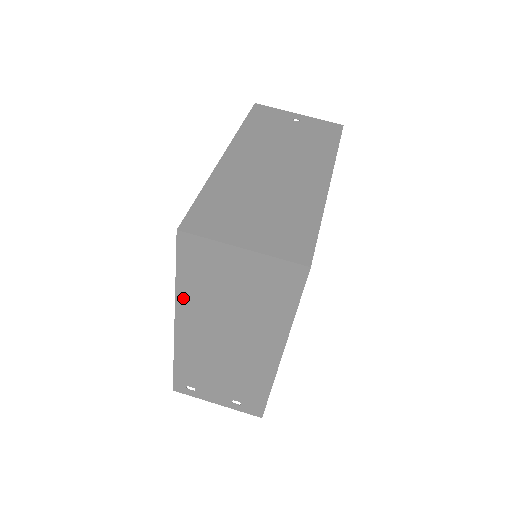
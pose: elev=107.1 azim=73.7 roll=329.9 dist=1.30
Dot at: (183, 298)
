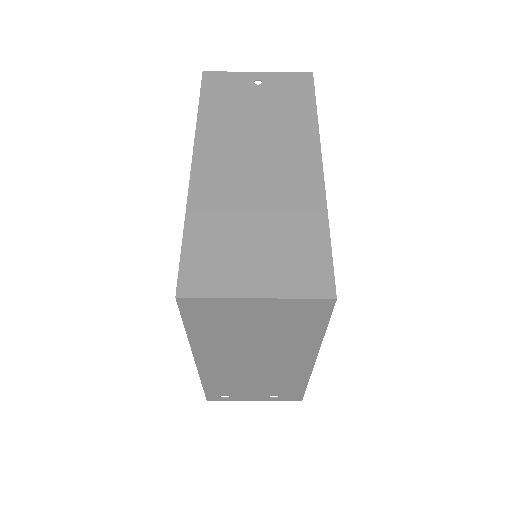
Dot at: (198, 343)
